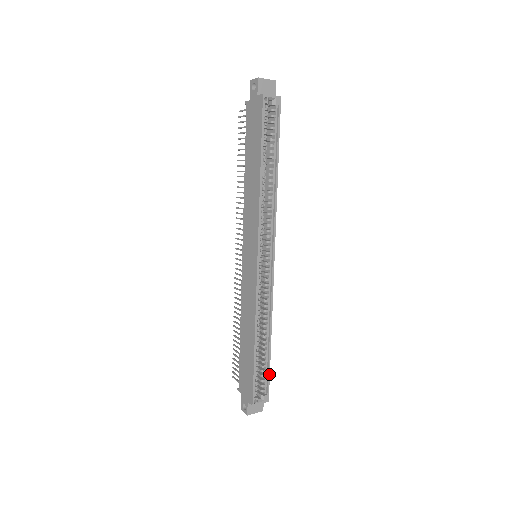
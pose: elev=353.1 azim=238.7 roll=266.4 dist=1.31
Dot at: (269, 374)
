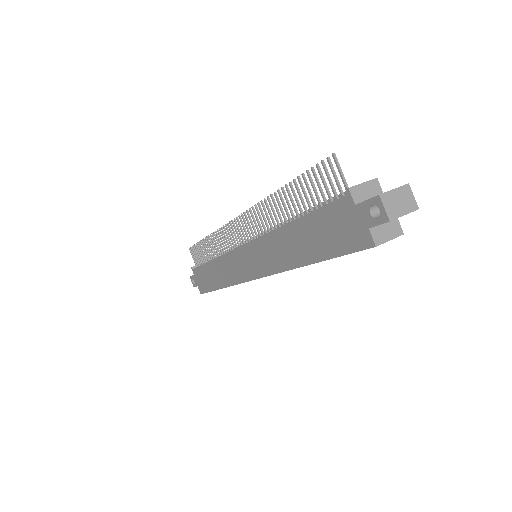
Dot at: occluded
